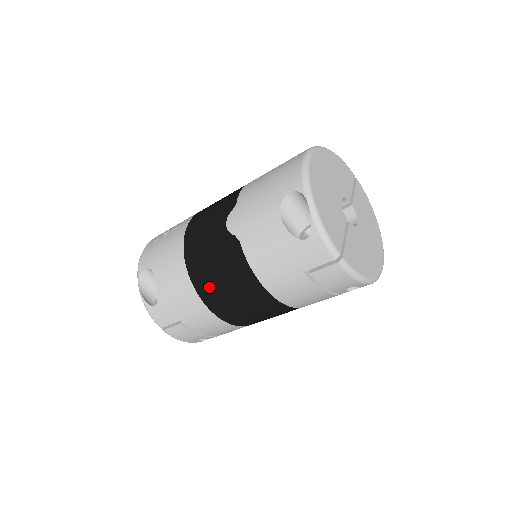
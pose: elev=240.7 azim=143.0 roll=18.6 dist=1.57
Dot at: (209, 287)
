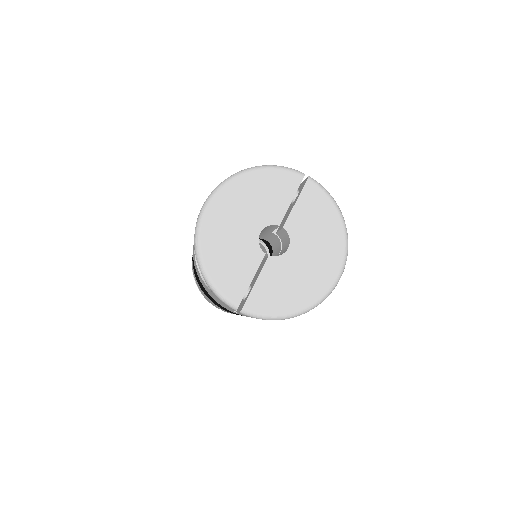
Dot at: (209, 298)
